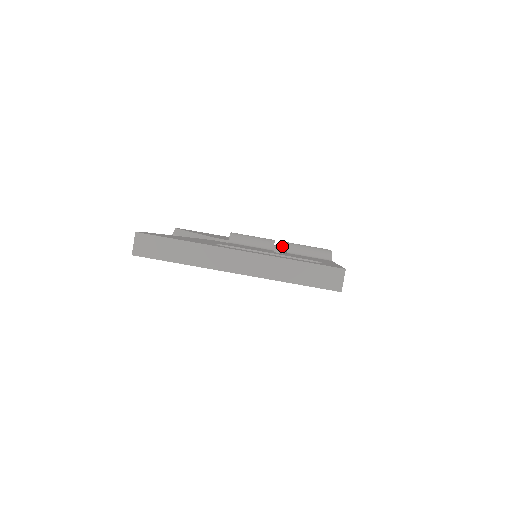
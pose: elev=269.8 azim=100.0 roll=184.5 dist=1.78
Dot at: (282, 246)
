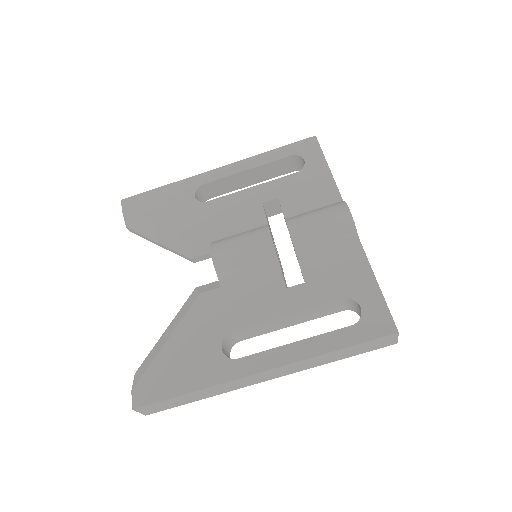
Dot at: (264, 152)
